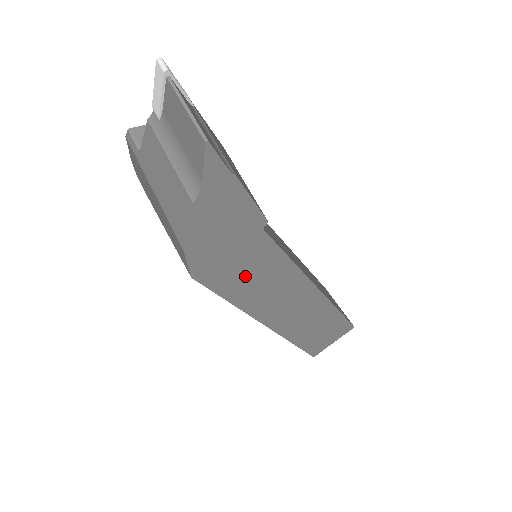
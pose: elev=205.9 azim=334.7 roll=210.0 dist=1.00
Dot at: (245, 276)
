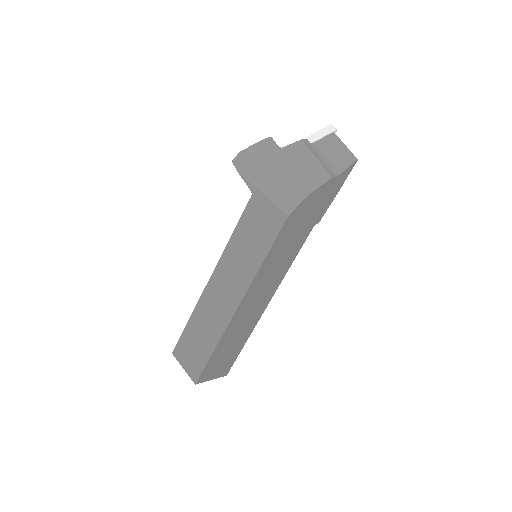
Dot at: (285, 246)
